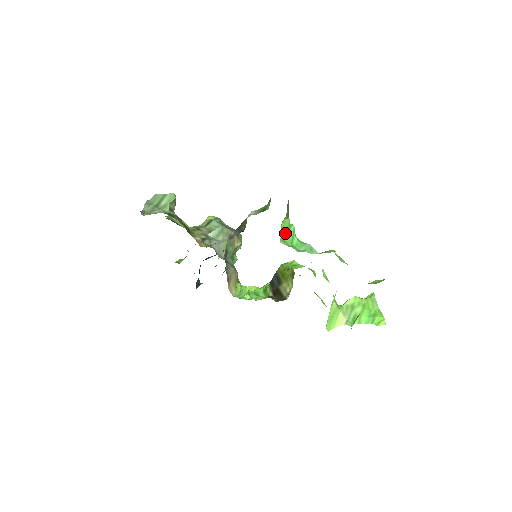
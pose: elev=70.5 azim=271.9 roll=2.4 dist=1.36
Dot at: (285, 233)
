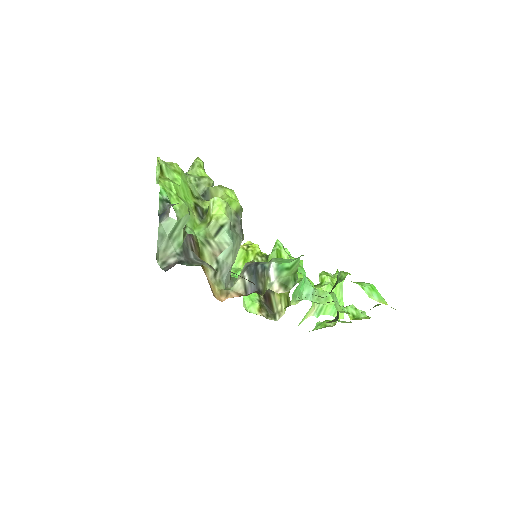
Dot at: (296, 287)
